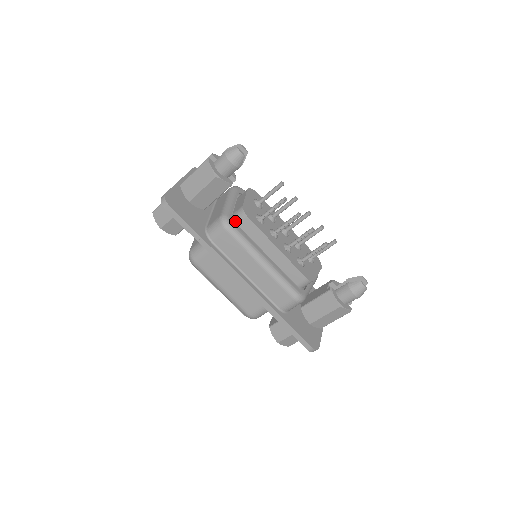
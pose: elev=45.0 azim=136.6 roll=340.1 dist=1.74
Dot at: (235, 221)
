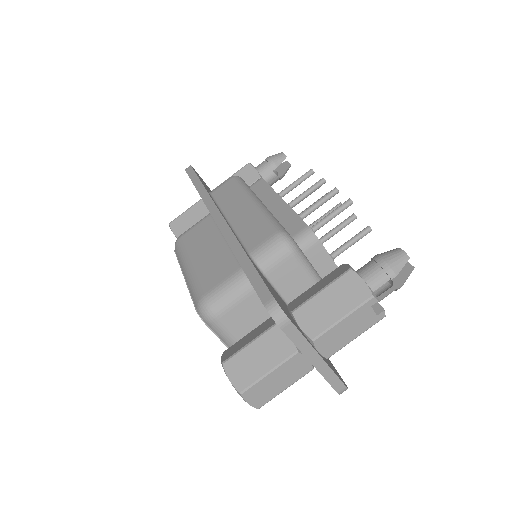
Dot at: occluded
